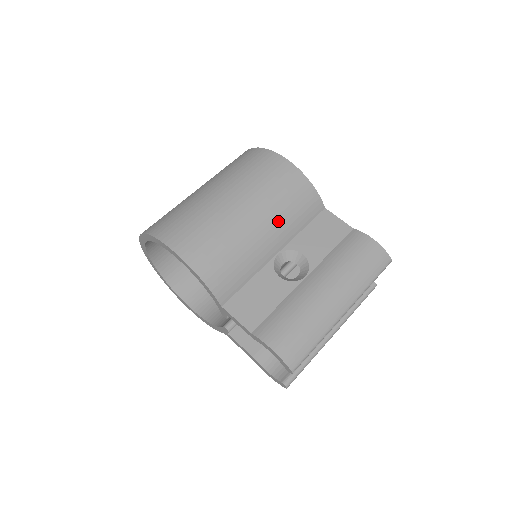
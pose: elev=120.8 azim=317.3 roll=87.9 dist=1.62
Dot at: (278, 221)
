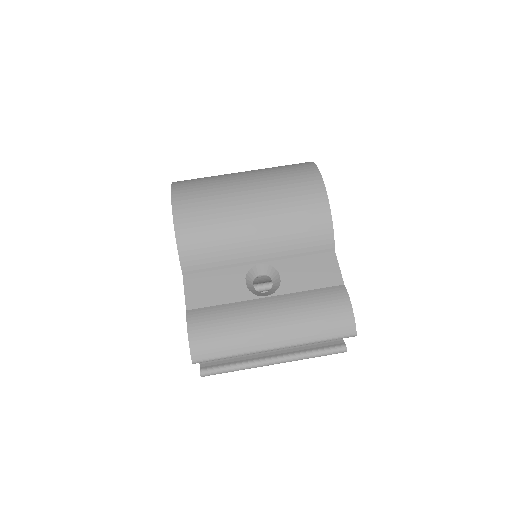
Dot at: (276, 235)
